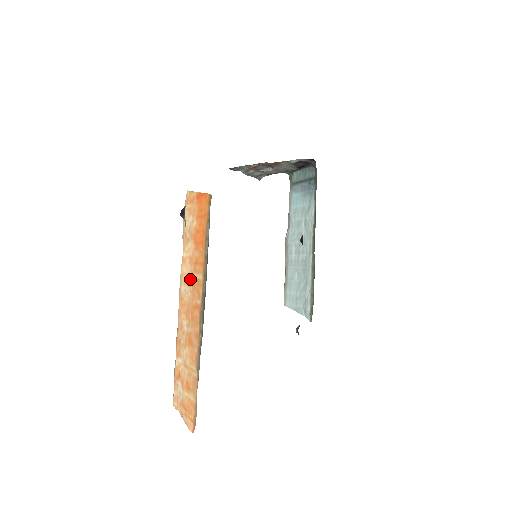
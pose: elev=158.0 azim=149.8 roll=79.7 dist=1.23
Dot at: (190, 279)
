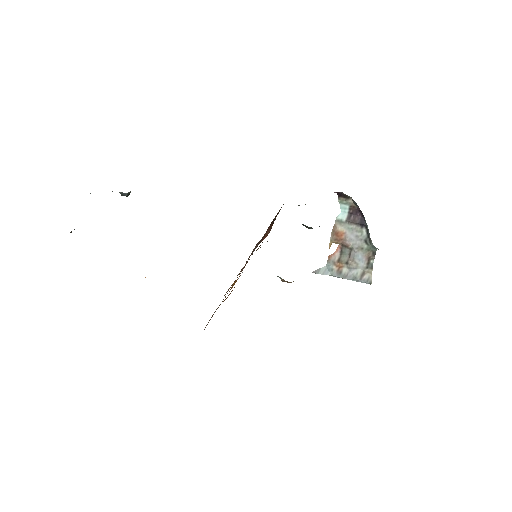
Dot at: occluded
